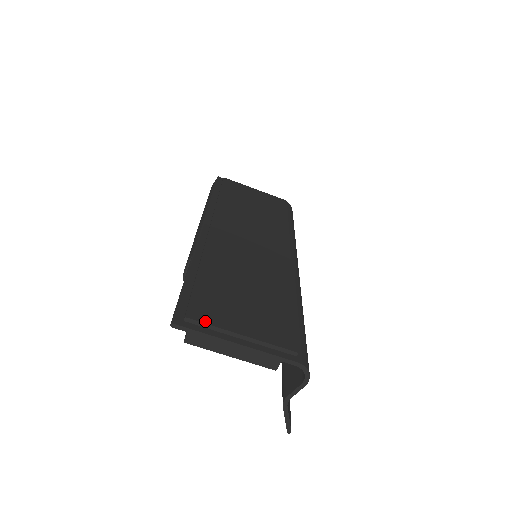
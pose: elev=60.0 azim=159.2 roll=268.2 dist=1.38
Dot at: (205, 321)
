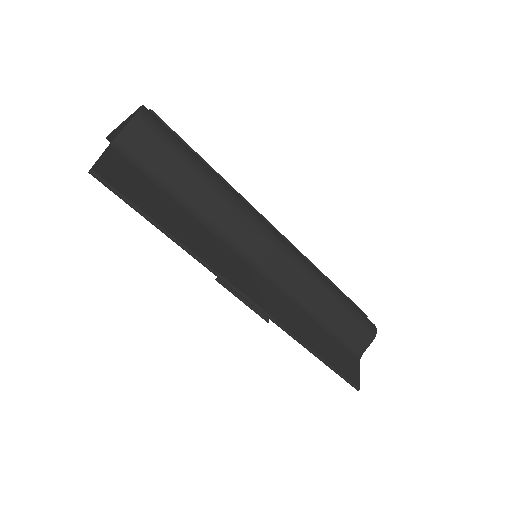
Dot at: occluded
